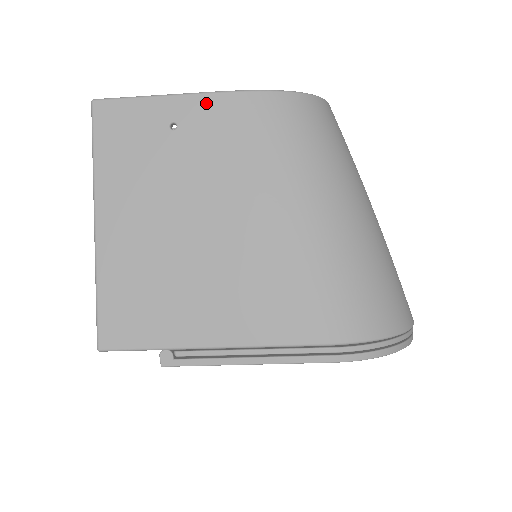
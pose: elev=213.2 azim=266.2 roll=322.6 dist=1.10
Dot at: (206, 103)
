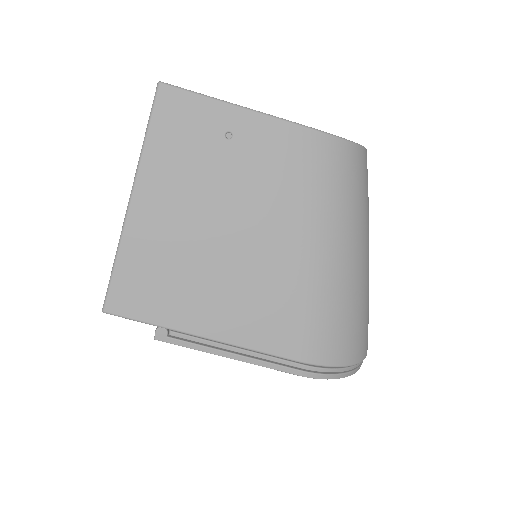
Dot at: (265, 125)
